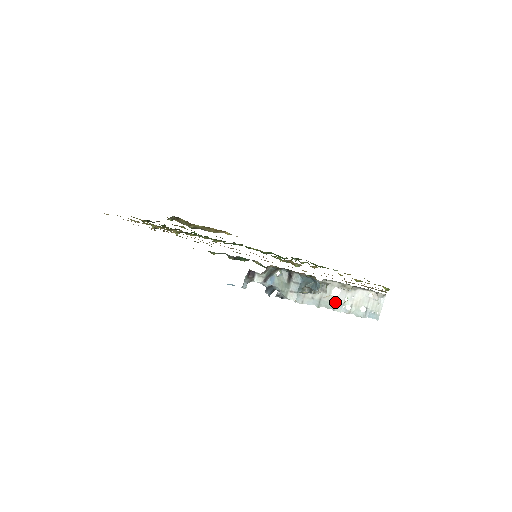
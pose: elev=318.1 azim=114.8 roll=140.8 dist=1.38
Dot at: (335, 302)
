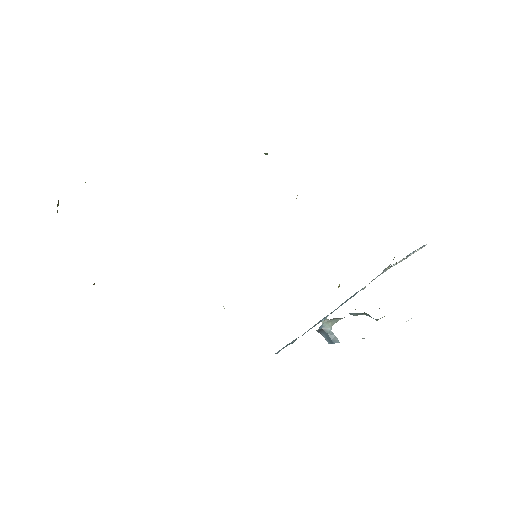
Dot at: occluded
